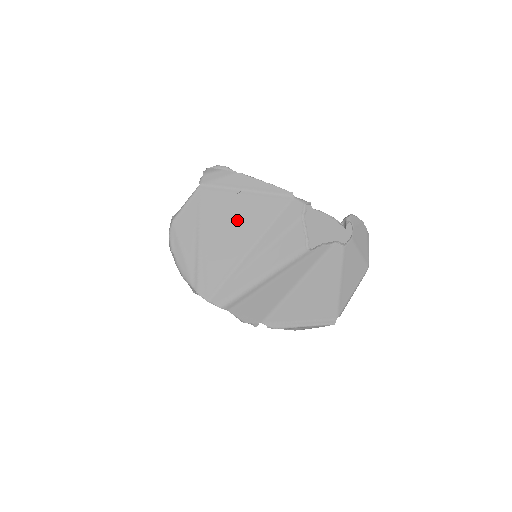
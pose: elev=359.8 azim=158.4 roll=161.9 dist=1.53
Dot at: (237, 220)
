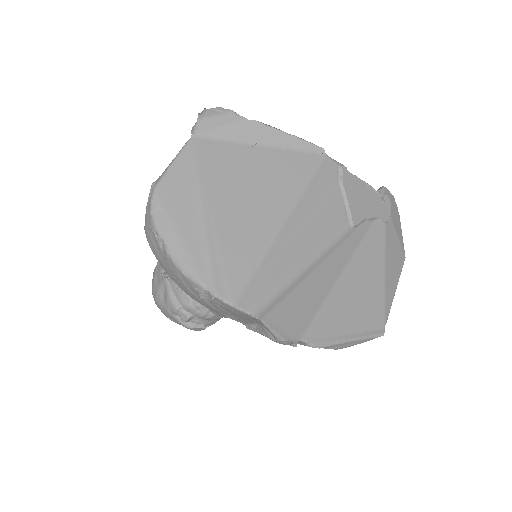
Dot at: (255, 184)
